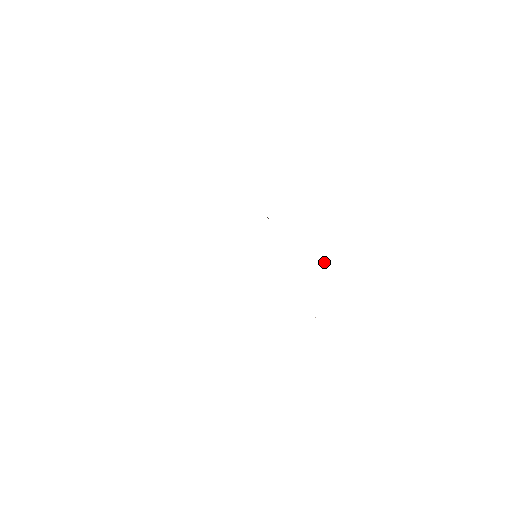
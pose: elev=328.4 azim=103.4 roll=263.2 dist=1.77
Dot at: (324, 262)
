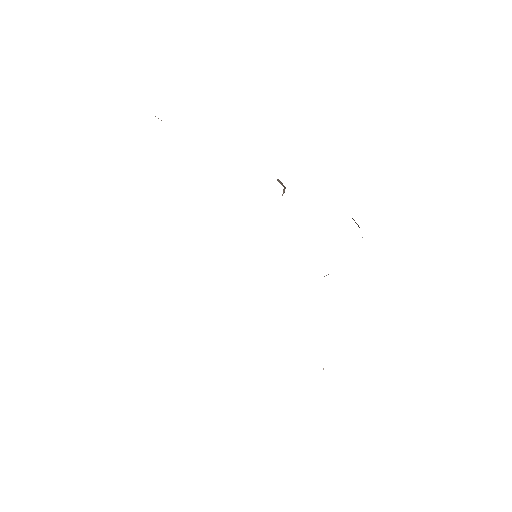
Dot at: occluded
